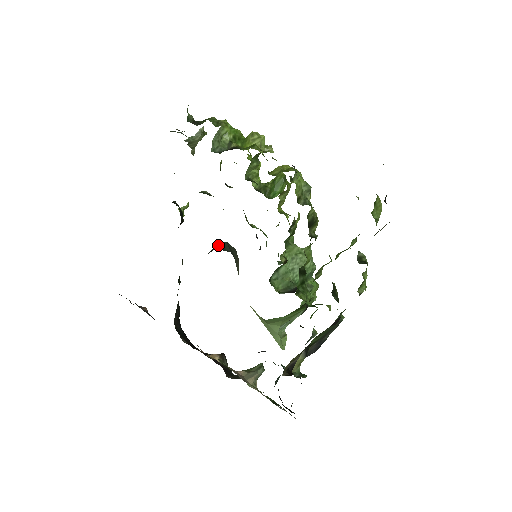
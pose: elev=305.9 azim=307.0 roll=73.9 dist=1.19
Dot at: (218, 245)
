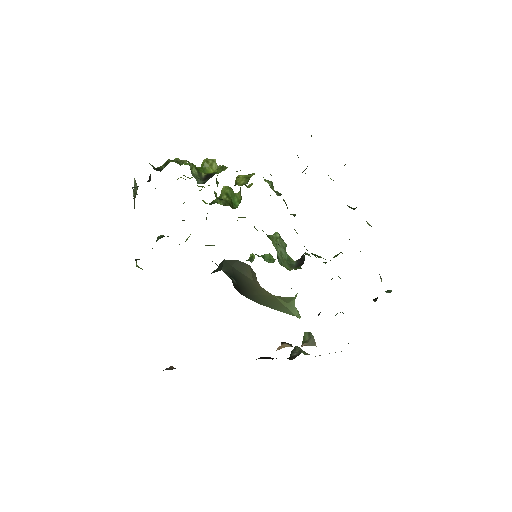
Dot at: (218, 267)
